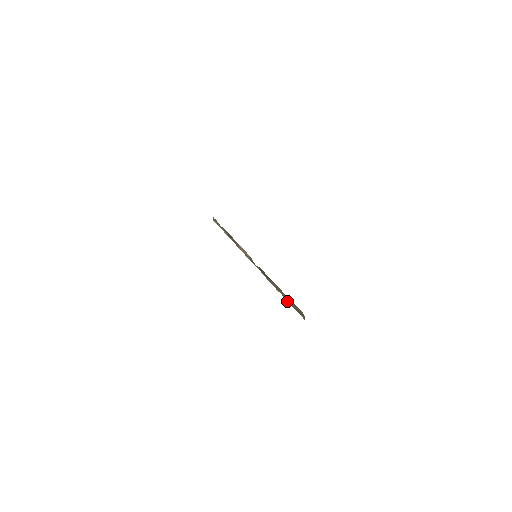
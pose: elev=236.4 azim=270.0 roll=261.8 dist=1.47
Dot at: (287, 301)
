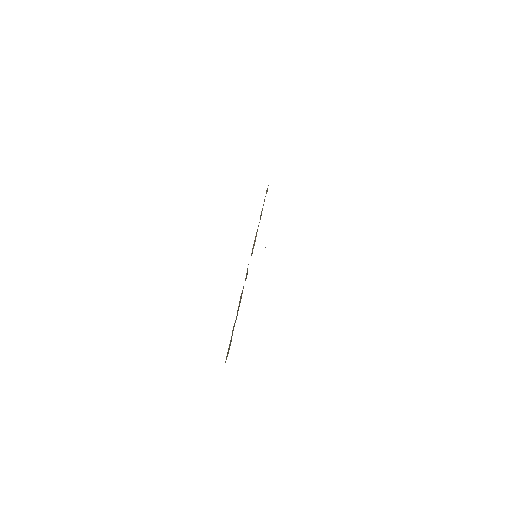
Dot at: (233, 328)
